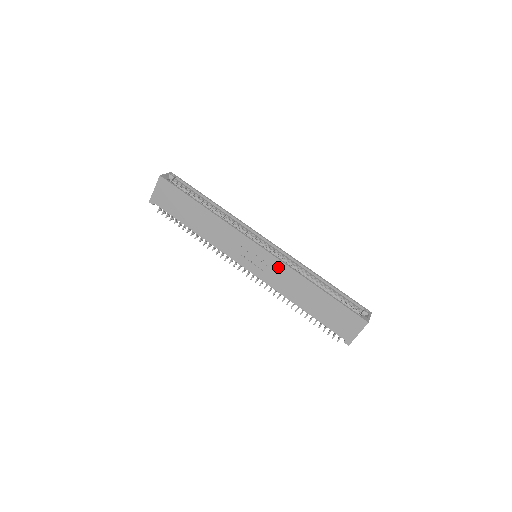
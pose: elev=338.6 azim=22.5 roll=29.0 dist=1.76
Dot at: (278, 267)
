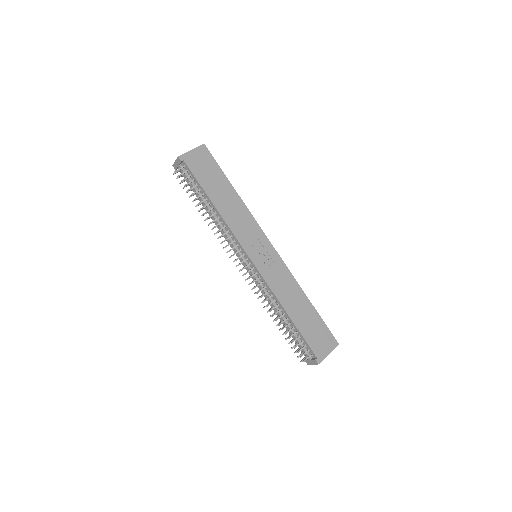
Dot at: (281, 269)
